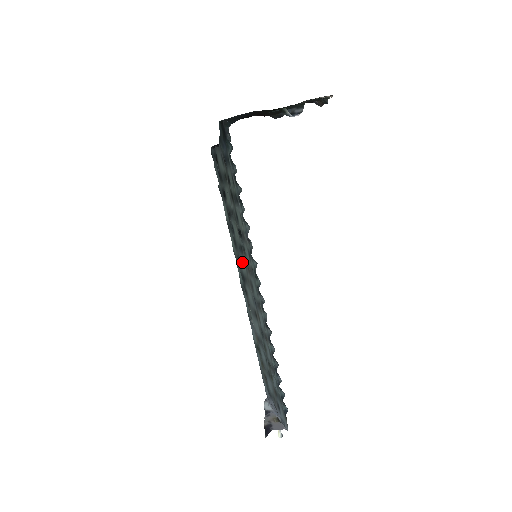
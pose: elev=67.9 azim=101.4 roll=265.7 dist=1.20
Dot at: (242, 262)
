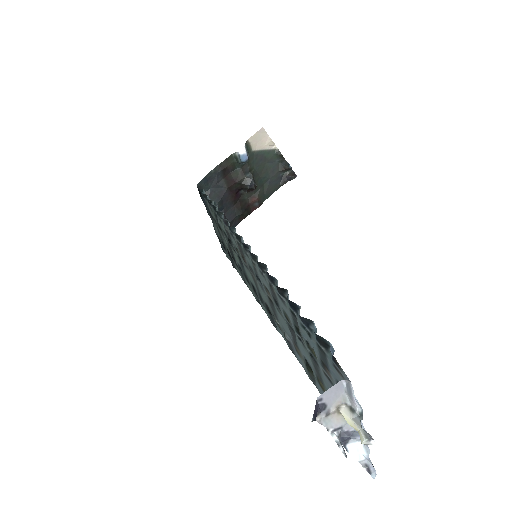
Dot at: (249, 276)
